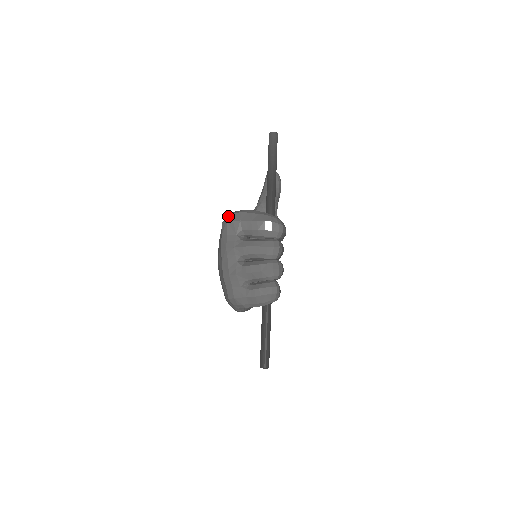
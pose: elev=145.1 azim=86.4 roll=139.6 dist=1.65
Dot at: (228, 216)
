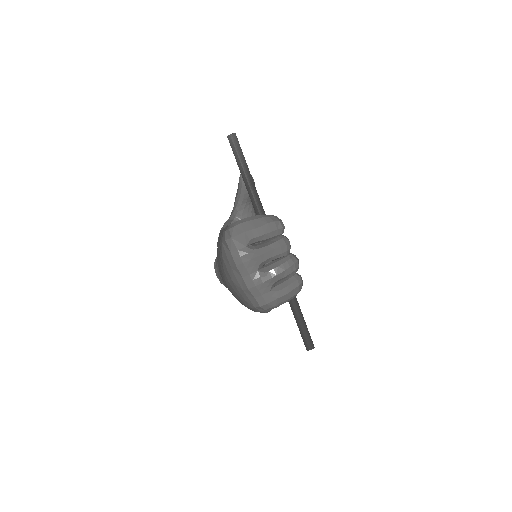
Dot at: (227, 232)
